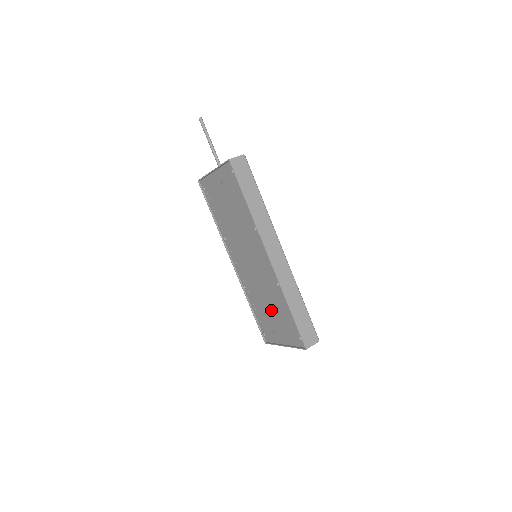
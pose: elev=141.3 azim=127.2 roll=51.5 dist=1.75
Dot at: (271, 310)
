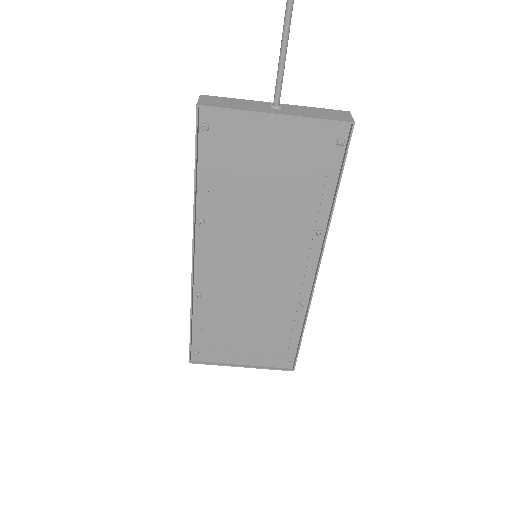
Dot at: (250, 328)
